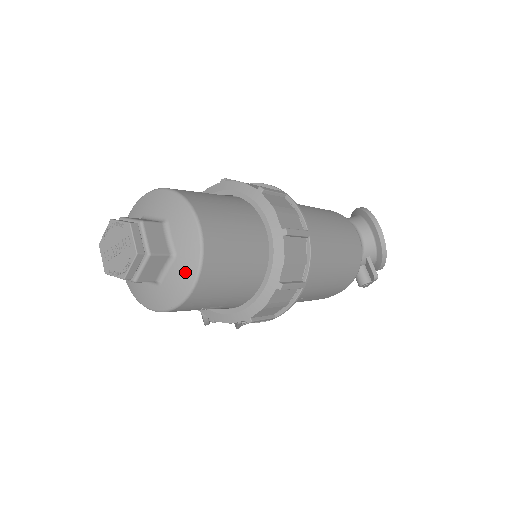
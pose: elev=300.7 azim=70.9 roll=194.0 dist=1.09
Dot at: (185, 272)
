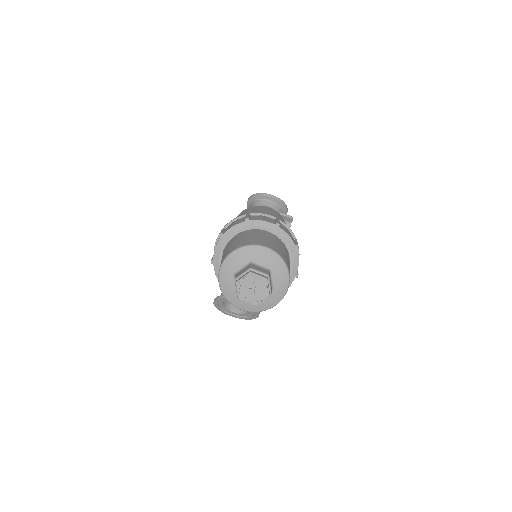
Dot at: (281, 271)
